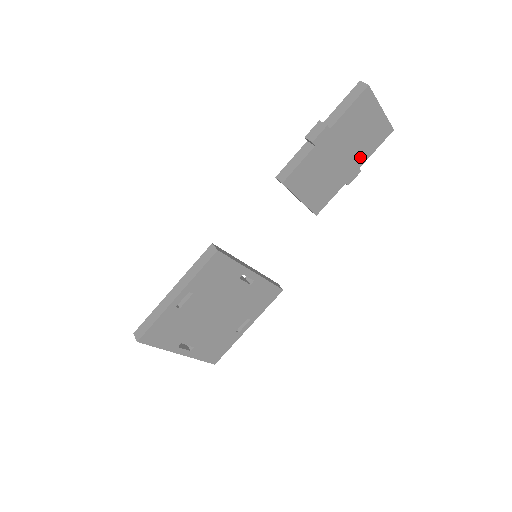
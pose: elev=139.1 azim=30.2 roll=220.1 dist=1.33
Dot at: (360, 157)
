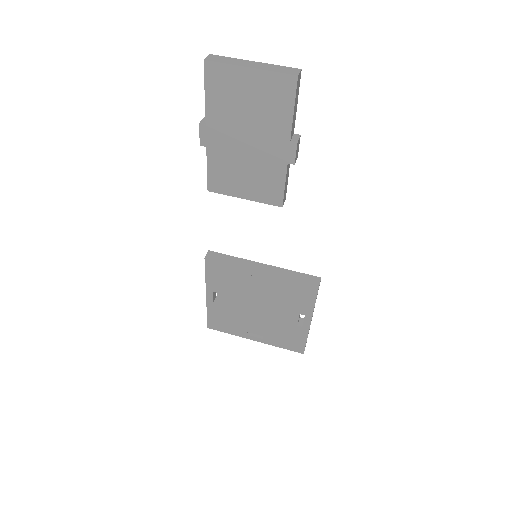
Dot at: (278, 130)
